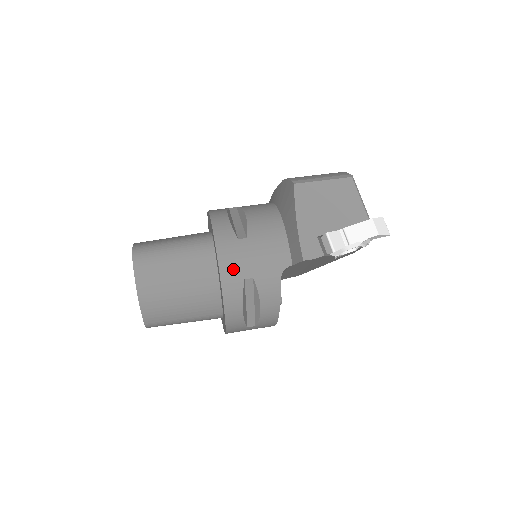
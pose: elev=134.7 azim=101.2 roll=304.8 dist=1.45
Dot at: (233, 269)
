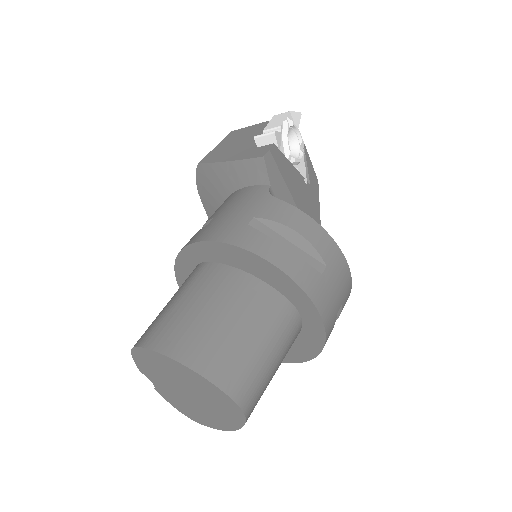
Dot at: (228, 230)
